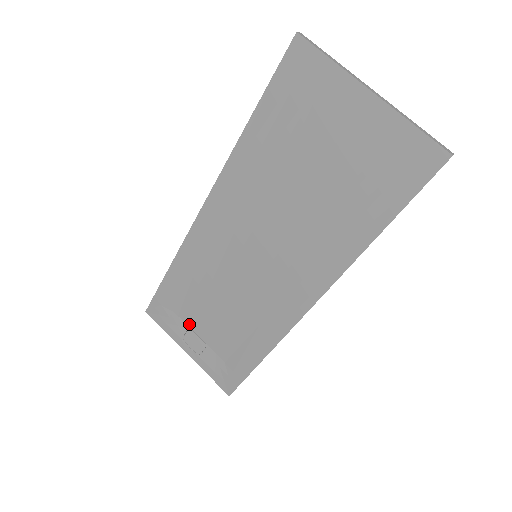
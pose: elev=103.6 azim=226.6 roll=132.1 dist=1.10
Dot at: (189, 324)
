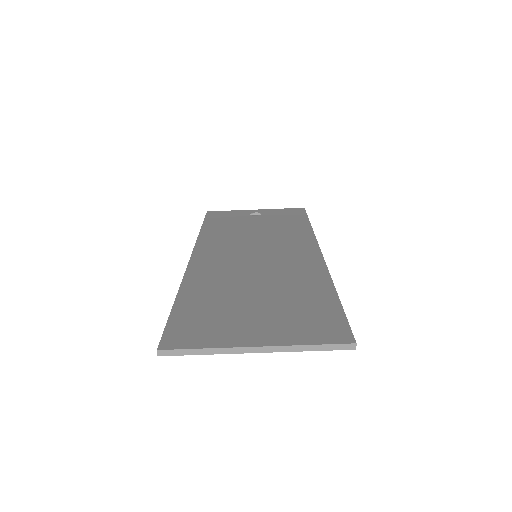
Dot at: occluded
